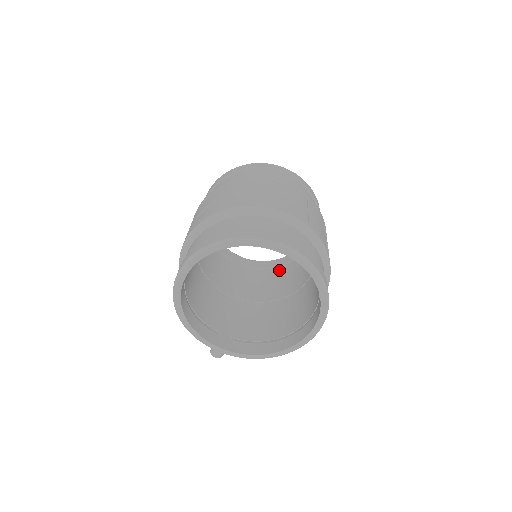
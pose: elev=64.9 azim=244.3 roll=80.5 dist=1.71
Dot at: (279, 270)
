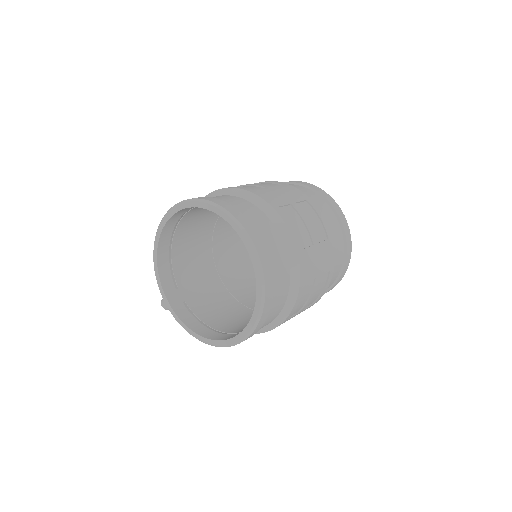
Dot at: occluded
